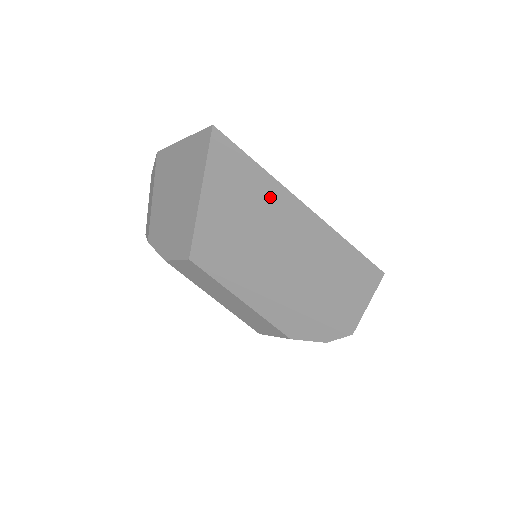
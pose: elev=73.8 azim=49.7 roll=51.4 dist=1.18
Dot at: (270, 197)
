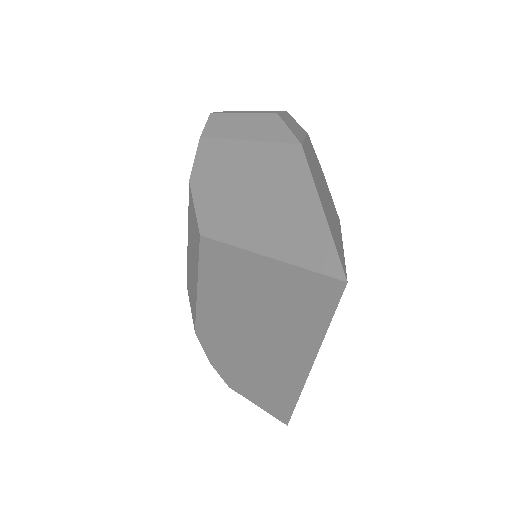
Dot at: (301, 337)
